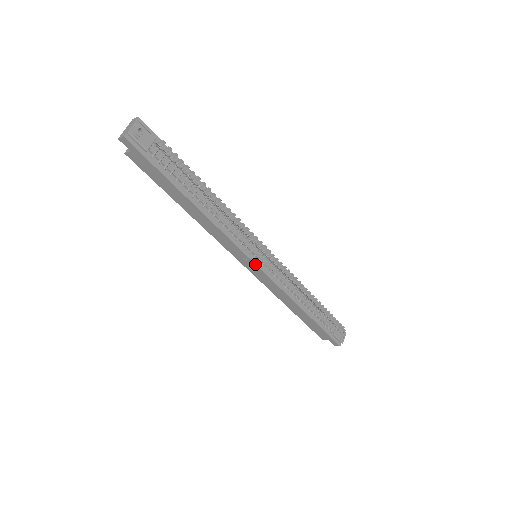
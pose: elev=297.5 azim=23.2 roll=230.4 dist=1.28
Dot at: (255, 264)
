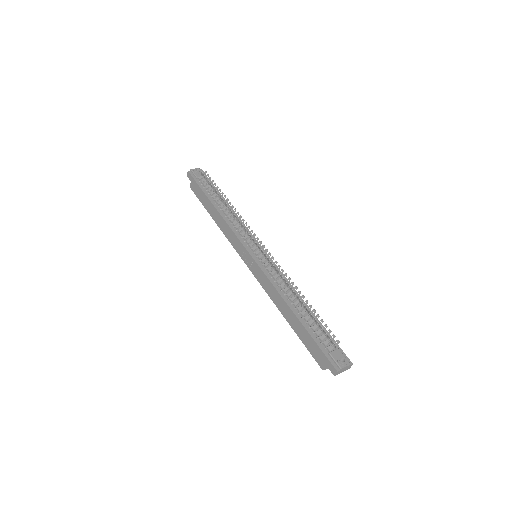
Dot at: (249, 254)
